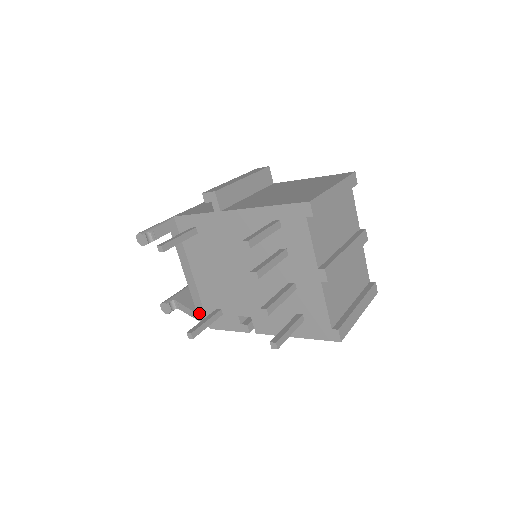
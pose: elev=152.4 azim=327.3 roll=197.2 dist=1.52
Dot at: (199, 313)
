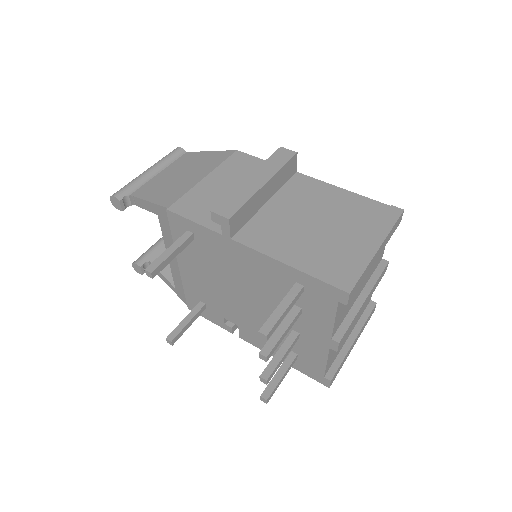
Dot at: (178, 290)
